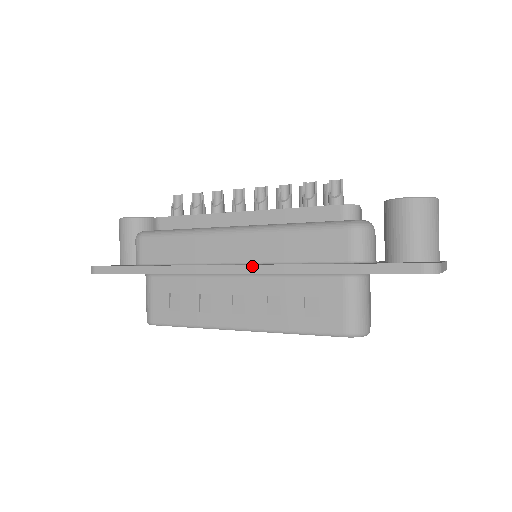
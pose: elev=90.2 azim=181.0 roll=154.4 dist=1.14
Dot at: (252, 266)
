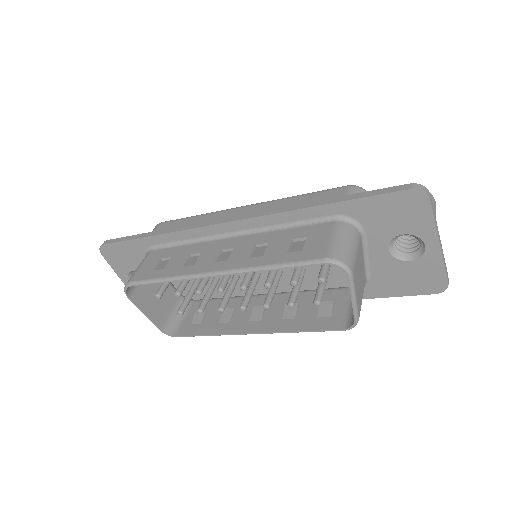
Dot at: (251, 214)
